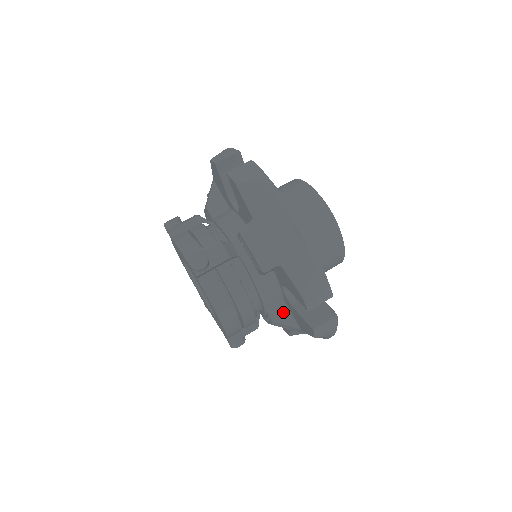
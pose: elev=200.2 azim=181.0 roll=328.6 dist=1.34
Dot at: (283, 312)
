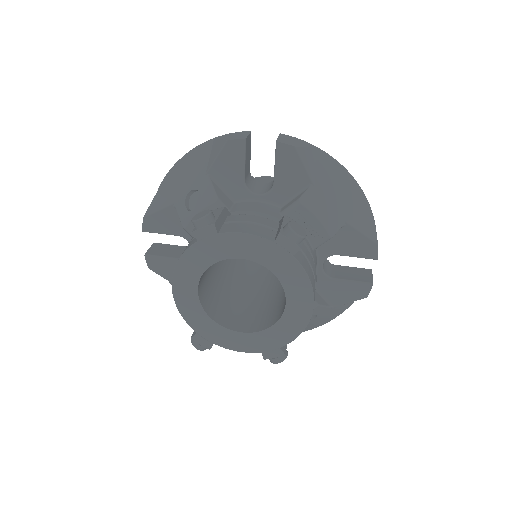
Dot at: (317, 295)
